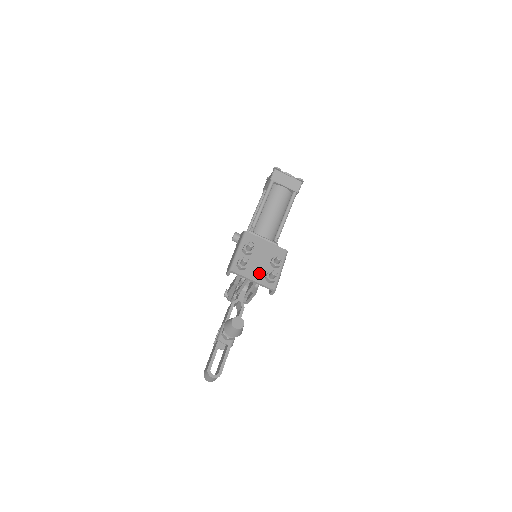
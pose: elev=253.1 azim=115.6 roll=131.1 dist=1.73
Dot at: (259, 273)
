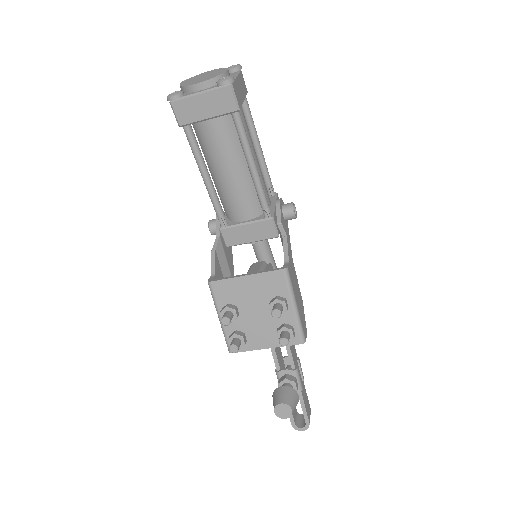
Dot at: (267, 333)
